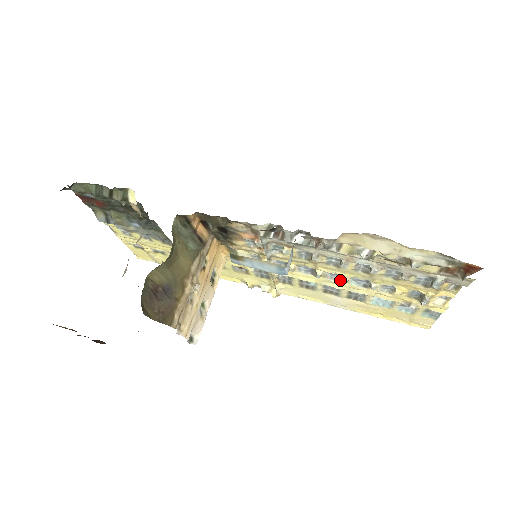
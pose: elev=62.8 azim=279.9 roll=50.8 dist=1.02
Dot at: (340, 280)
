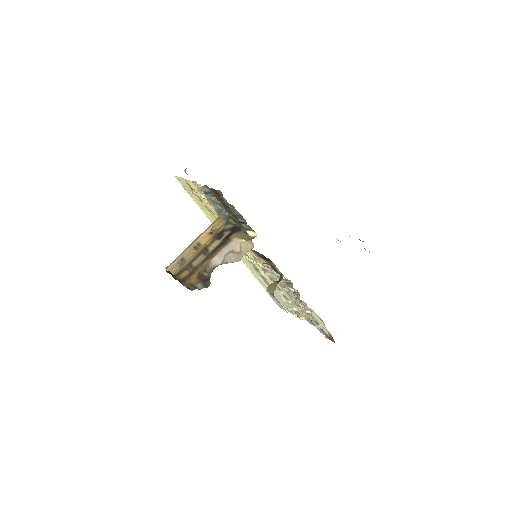
Dot at: (278, 288)
